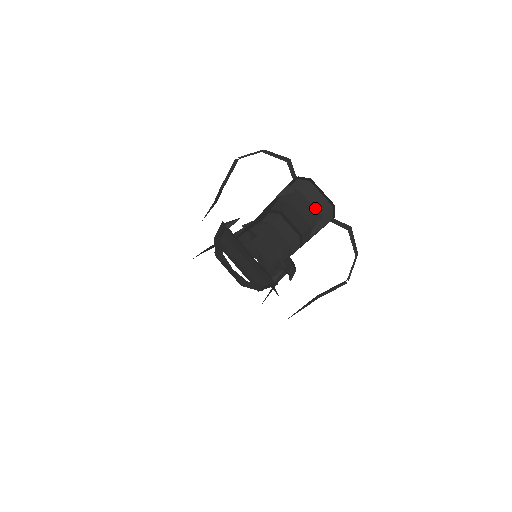
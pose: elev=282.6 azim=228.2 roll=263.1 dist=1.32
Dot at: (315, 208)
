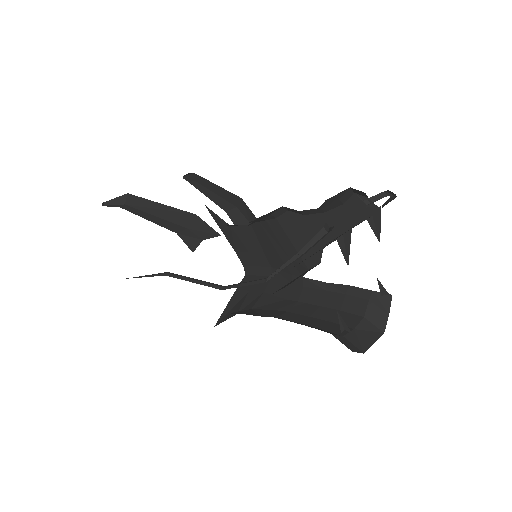
Dot at: occluded
